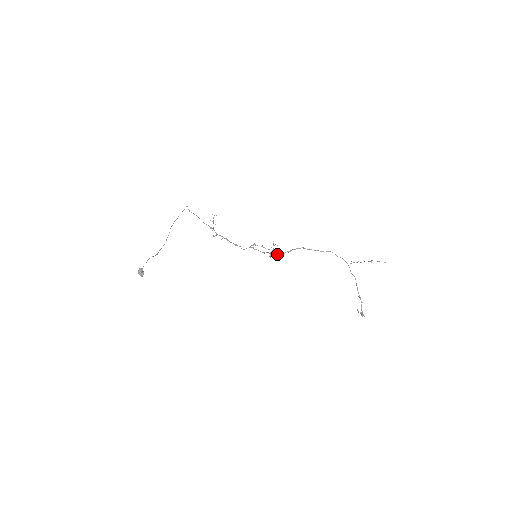
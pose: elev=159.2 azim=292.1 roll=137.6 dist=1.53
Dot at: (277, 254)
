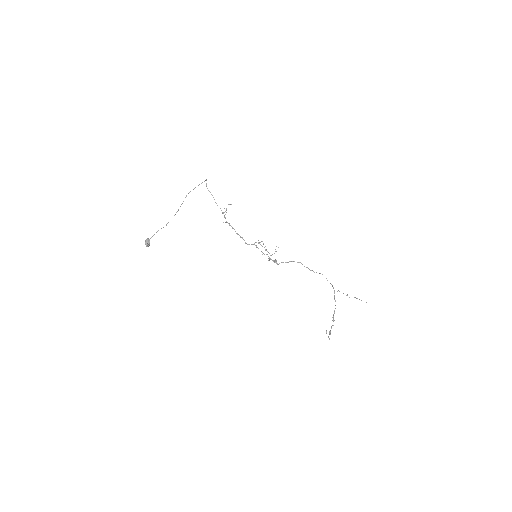
Dot at: (275, 262)
